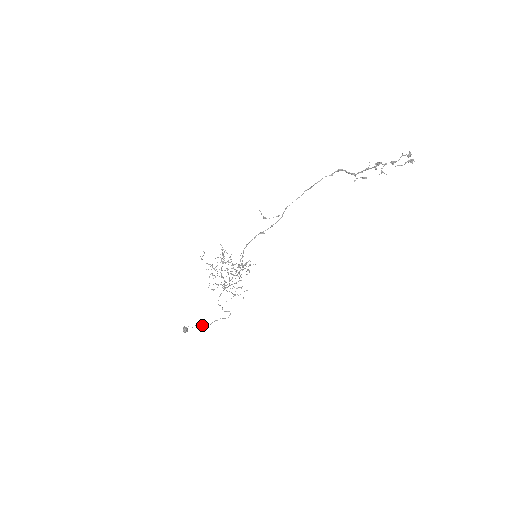
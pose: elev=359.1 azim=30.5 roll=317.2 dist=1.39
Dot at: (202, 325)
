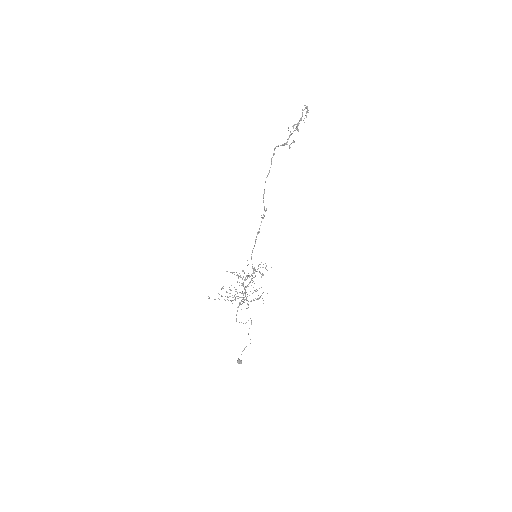
Dot at: occluded
